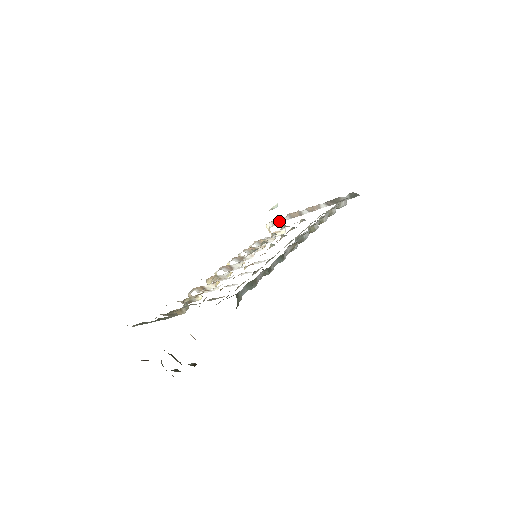
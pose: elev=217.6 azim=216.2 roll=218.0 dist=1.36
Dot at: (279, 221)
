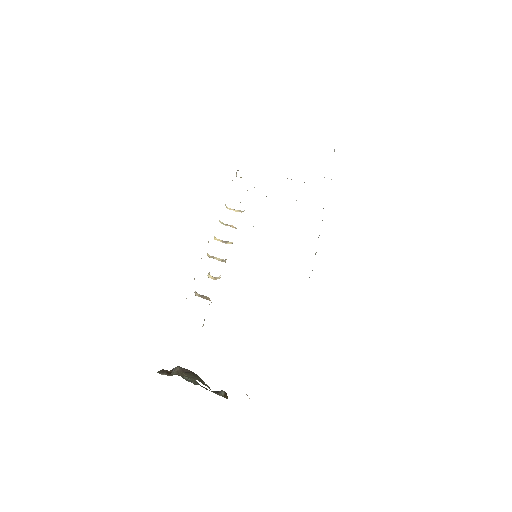
Dot at: occluded
